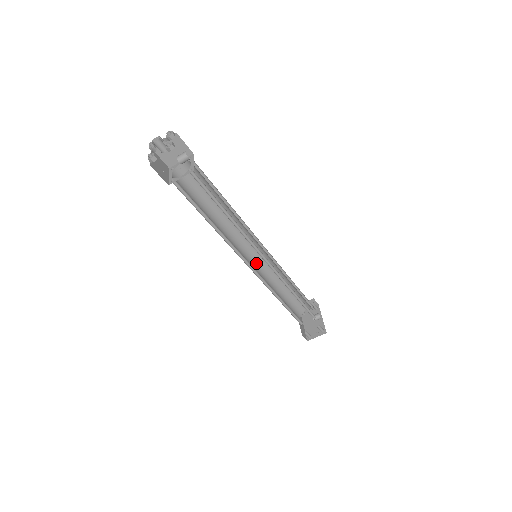
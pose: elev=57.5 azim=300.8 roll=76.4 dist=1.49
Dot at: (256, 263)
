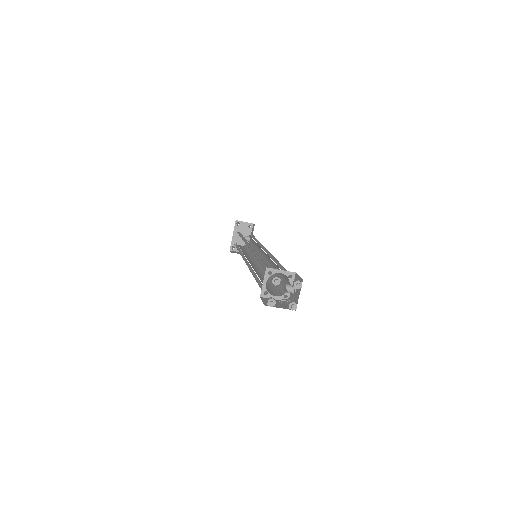
Dot at: (249, 246)
